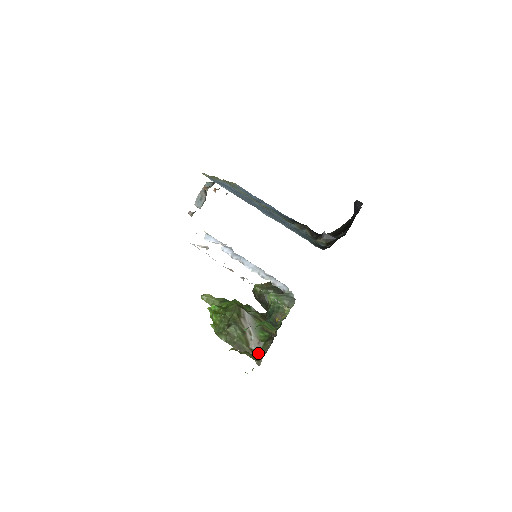
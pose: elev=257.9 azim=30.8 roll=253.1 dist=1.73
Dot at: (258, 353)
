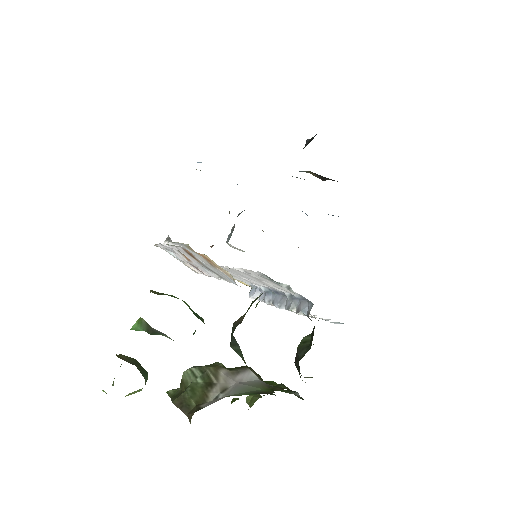
Dot at: occluded
